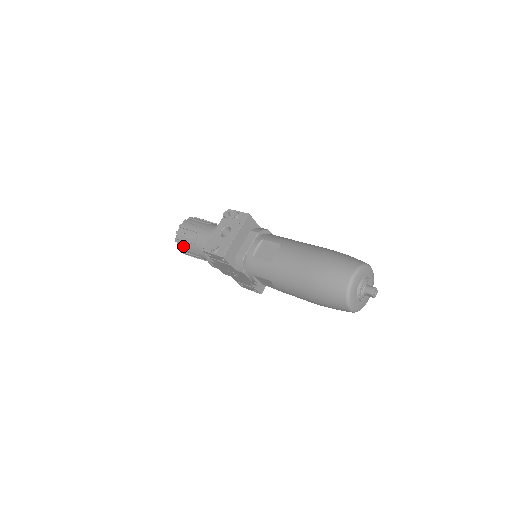
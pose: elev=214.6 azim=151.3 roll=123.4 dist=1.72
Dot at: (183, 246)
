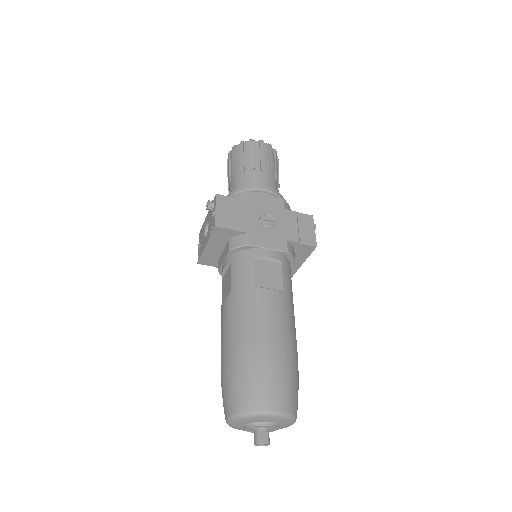
Dot at: occluded
